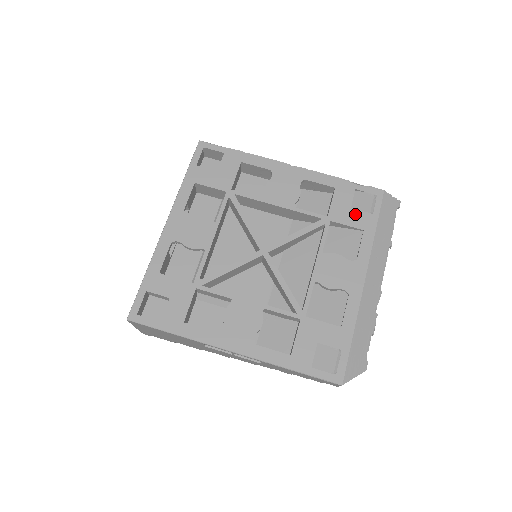
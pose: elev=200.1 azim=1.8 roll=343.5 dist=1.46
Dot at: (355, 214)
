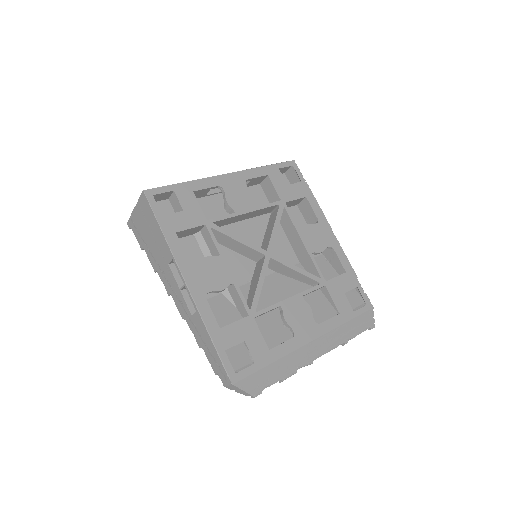
Dot at: (343, 299)
